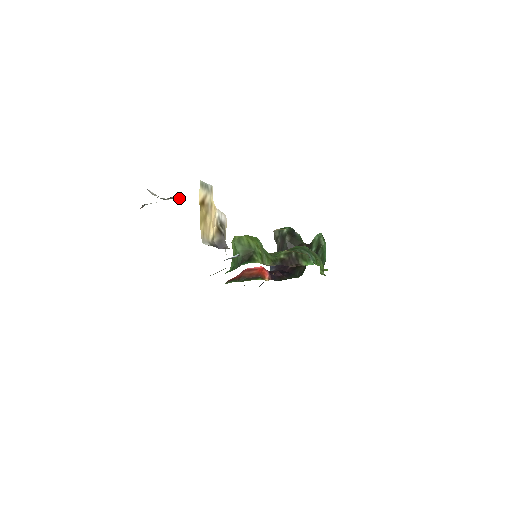
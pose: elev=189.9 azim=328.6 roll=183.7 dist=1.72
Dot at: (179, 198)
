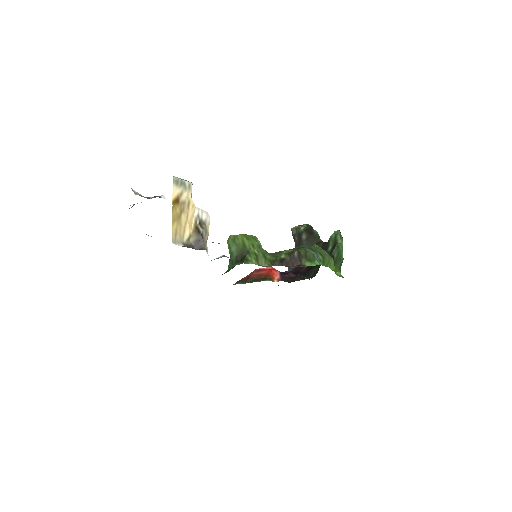
Dot at: (163, 196)
